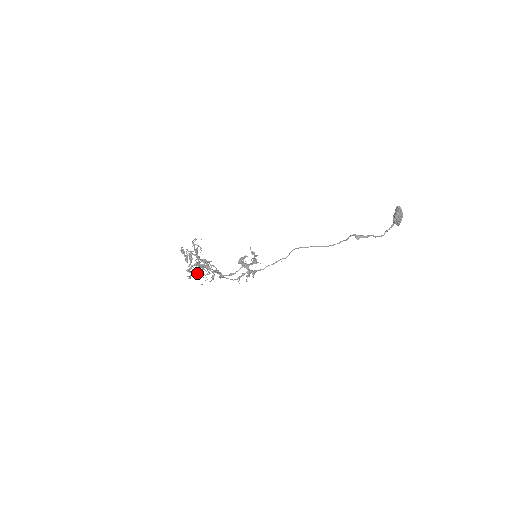
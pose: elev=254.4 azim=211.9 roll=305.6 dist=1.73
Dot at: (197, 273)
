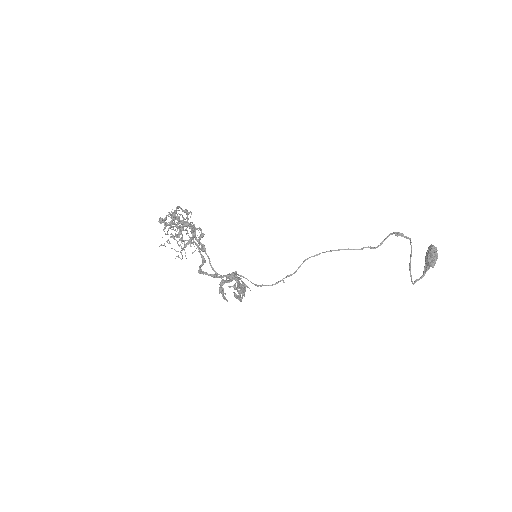
Dot at: (181, 226)
